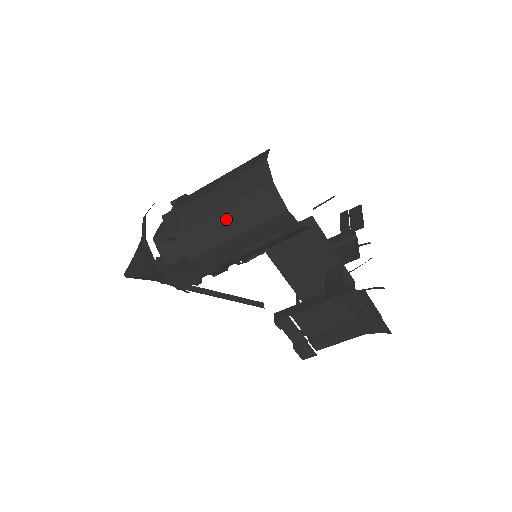
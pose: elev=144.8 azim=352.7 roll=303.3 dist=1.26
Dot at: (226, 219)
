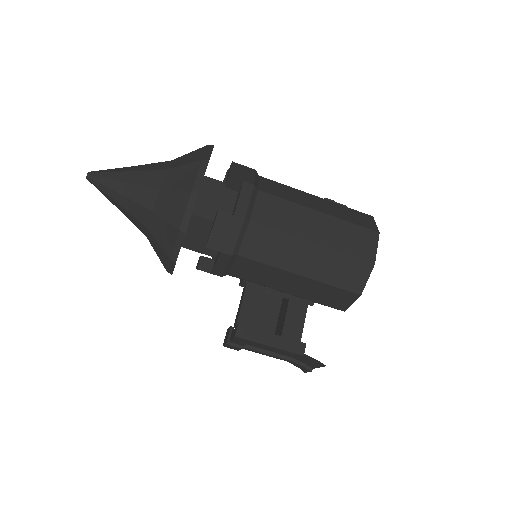
Dot at: (288, 278)
